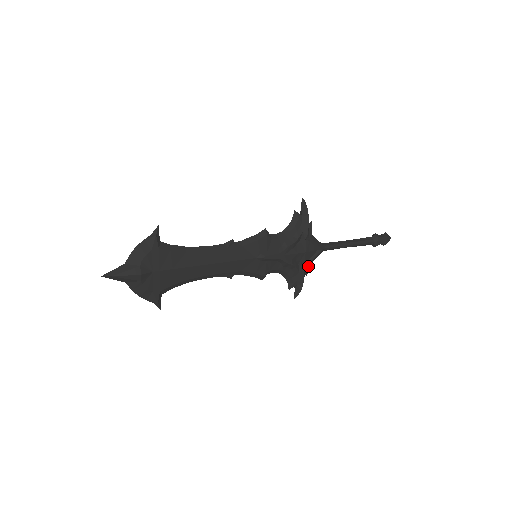
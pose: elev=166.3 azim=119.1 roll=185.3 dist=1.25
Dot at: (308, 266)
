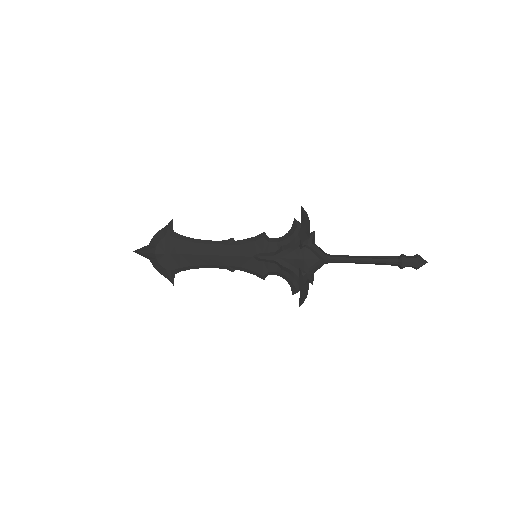
Dot at: (310, 274)
